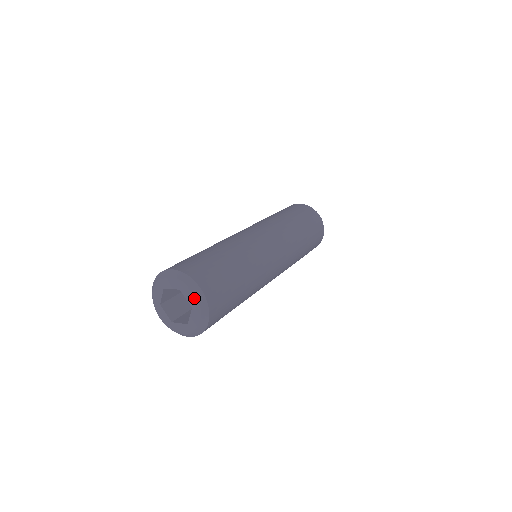
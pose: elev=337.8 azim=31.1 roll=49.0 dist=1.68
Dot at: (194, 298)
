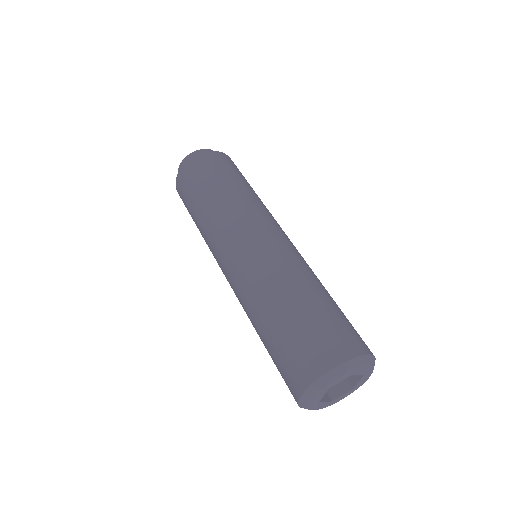
Dot at: (369, 367)
